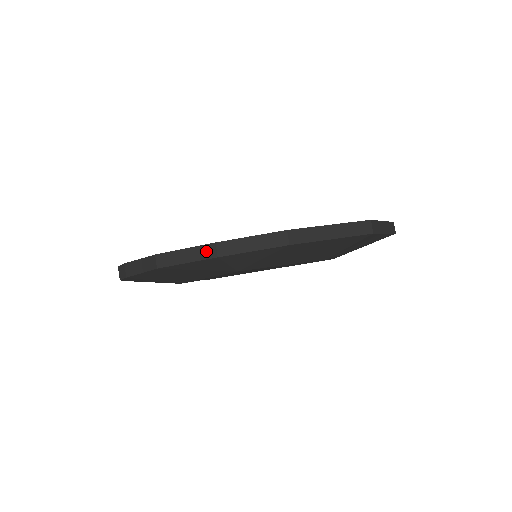
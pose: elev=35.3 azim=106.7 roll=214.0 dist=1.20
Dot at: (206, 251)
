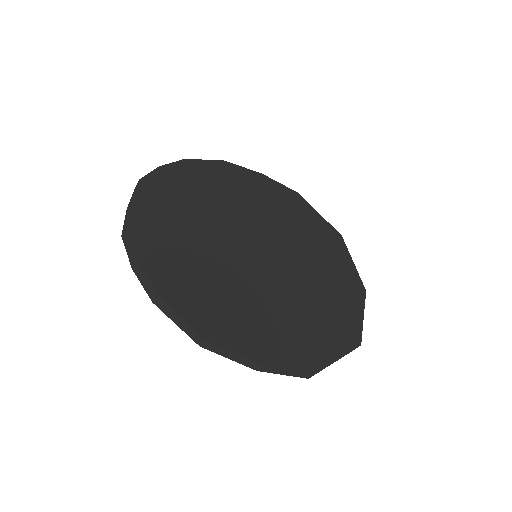
Dot at: (251, 364)
